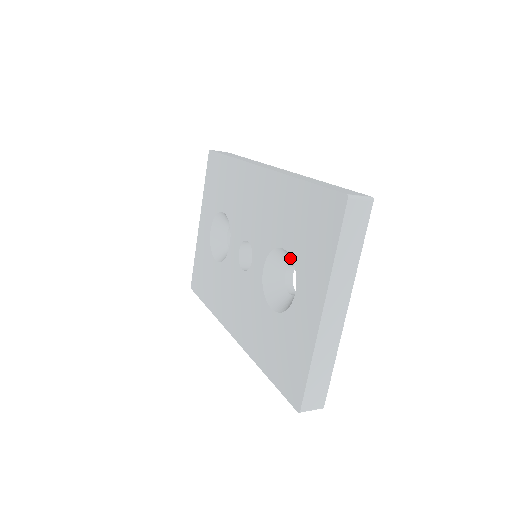
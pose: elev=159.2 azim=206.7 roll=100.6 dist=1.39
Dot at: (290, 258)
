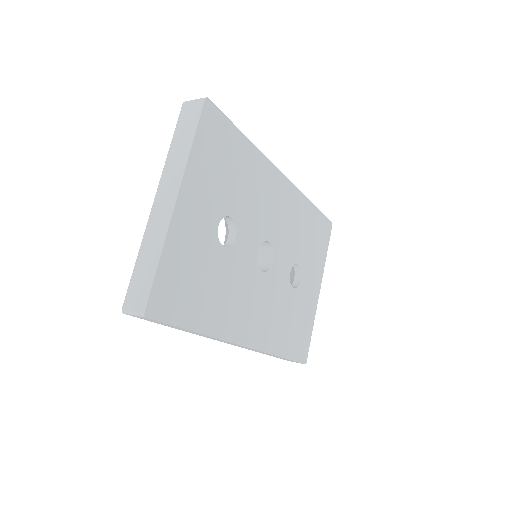
Dot at: occluded
